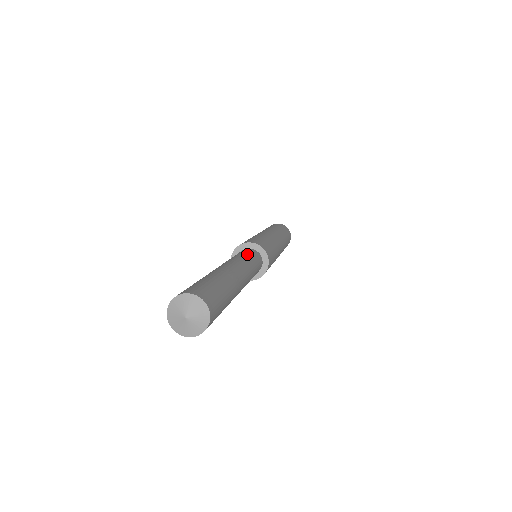
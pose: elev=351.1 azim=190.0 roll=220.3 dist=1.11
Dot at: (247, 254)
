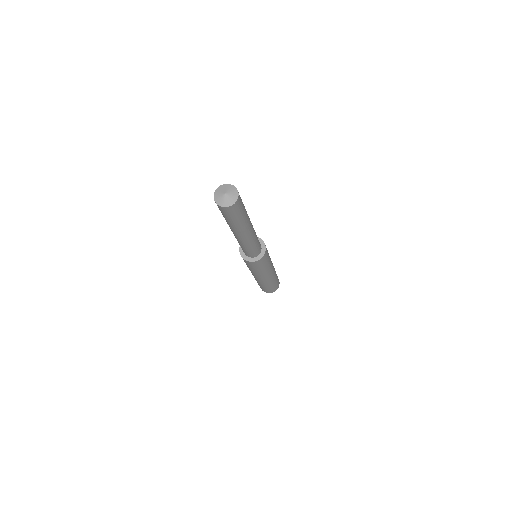
Dot at: occluded
